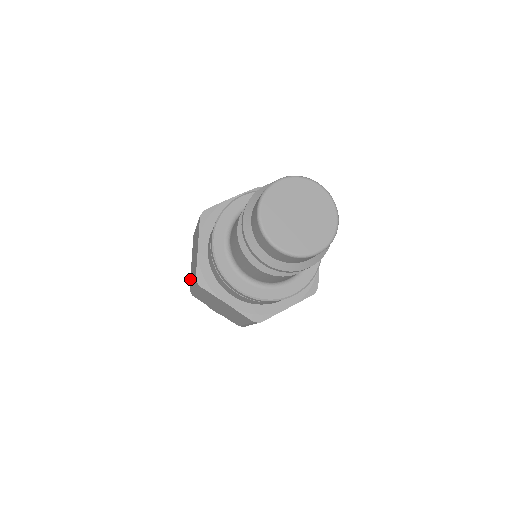
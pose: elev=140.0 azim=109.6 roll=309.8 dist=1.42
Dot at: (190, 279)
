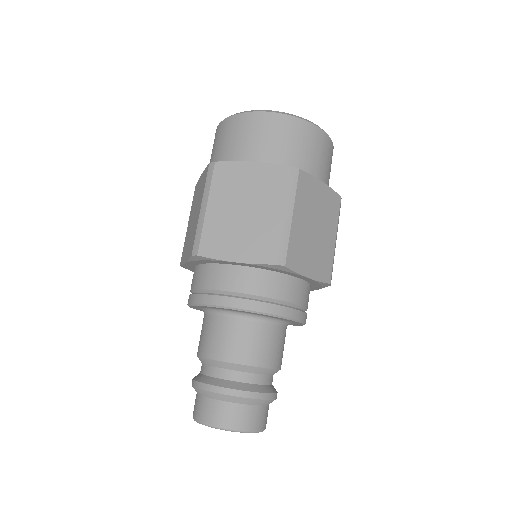
Dot at: (197, 185)
